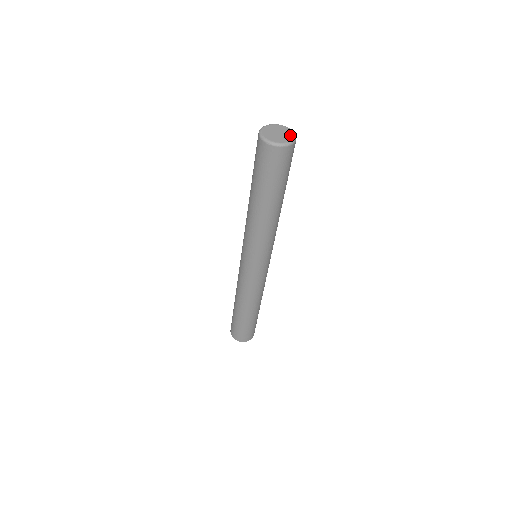
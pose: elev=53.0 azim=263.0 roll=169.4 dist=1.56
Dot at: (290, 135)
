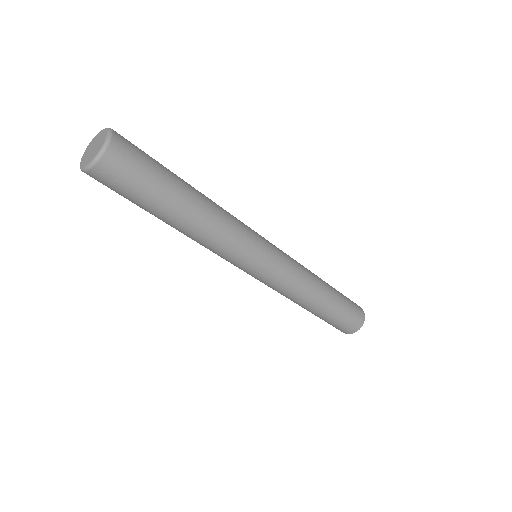
Dot at: (103, 135)
